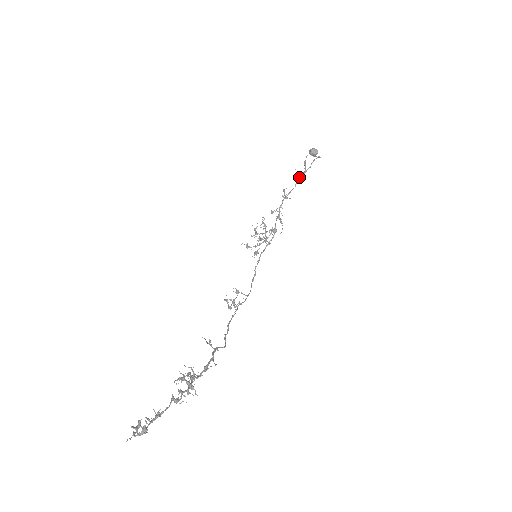
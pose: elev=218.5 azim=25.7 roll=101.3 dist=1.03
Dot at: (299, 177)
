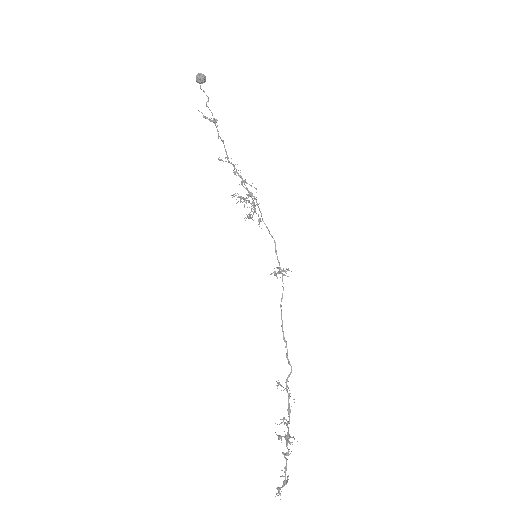
Dot at: occluded
